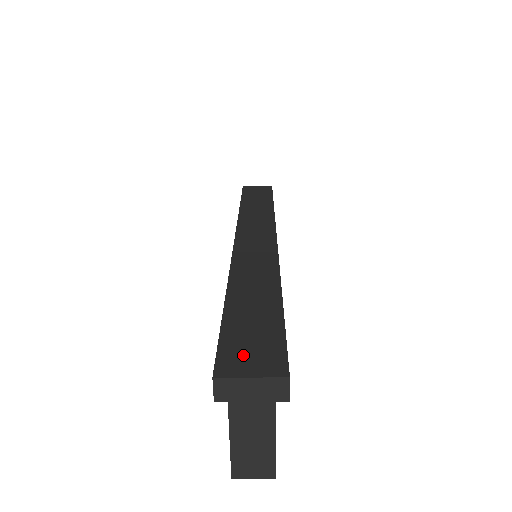
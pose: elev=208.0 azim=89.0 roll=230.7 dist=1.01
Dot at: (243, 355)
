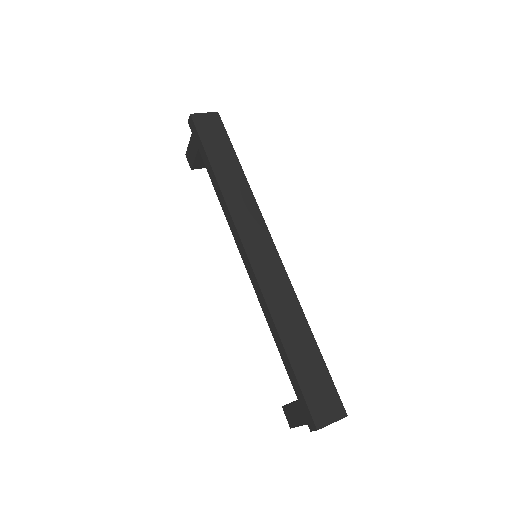
Dot at: (322, 407)
